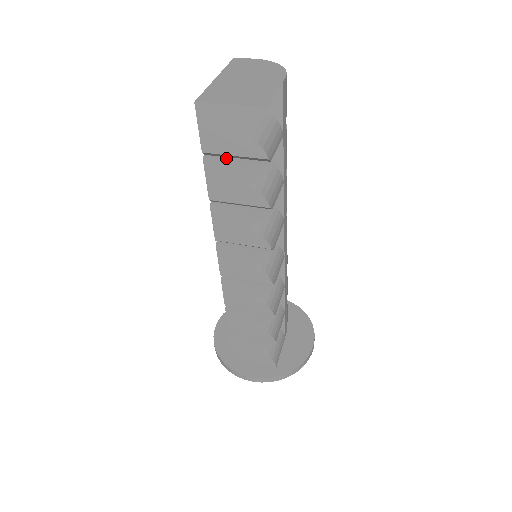
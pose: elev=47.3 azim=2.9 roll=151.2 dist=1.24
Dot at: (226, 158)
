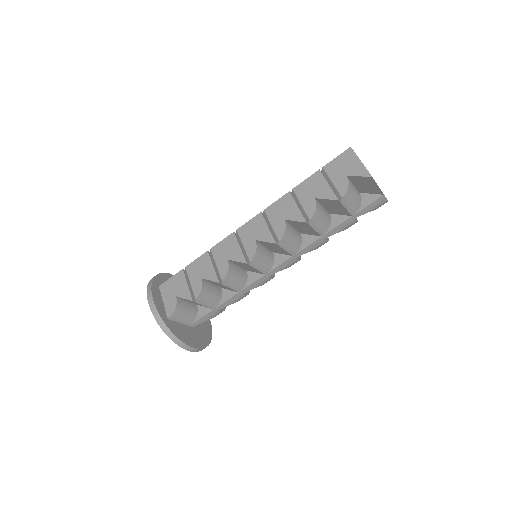
Dot at: (327, 180)
